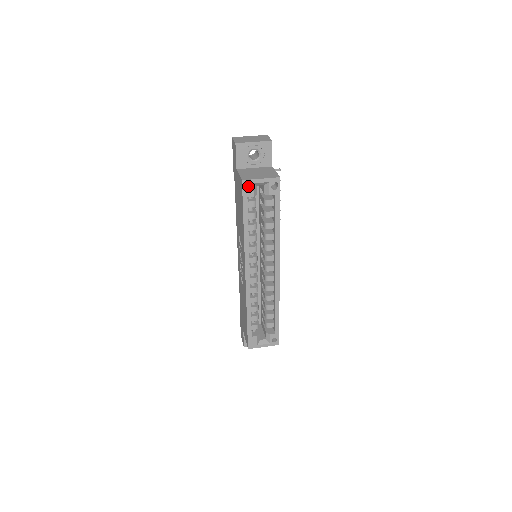
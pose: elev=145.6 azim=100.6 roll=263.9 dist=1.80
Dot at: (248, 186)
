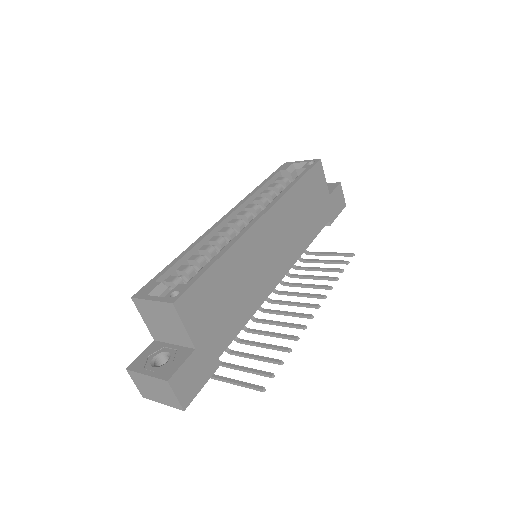
Dot at: (287, 165)
